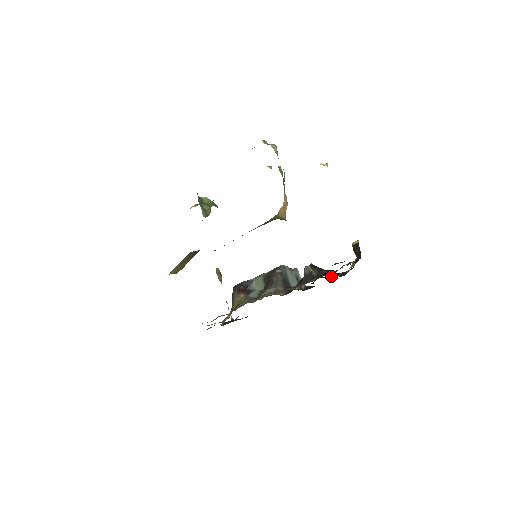
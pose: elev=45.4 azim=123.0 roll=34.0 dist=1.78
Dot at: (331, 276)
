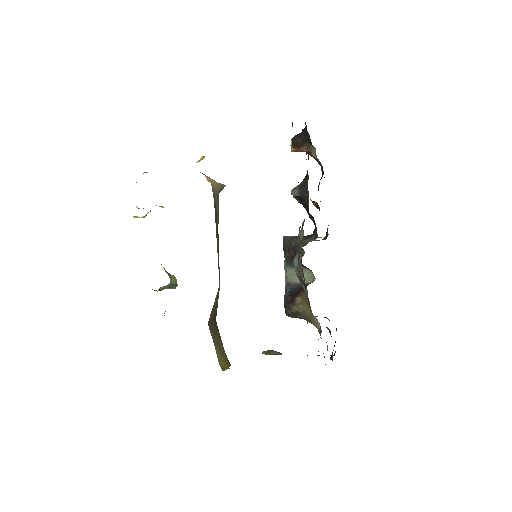
Dot at: occluded
